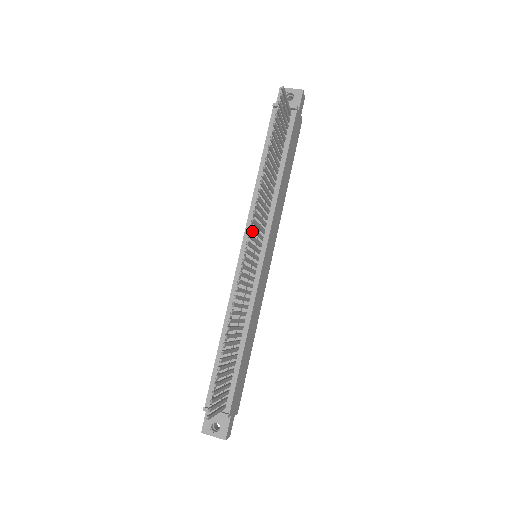
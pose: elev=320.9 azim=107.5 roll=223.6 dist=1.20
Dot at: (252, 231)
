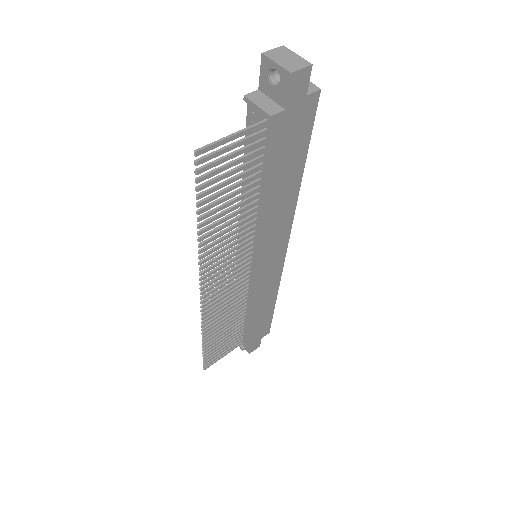
Dot at: (210, 278)
